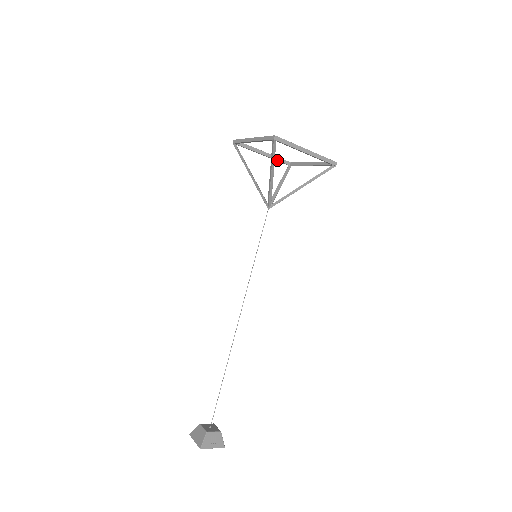
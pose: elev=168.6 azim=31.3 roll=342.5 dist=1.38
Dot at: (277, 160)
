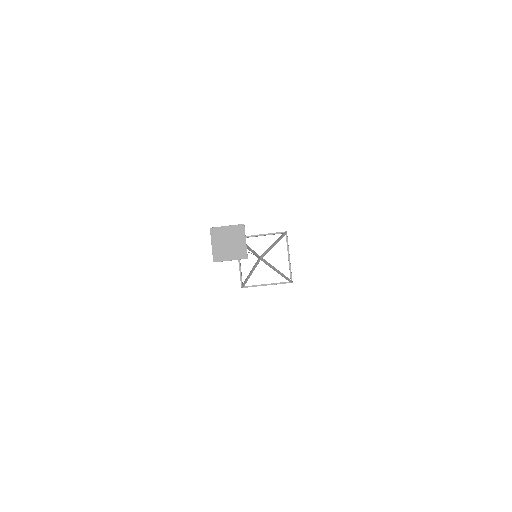
Dot at: (241, 274)
